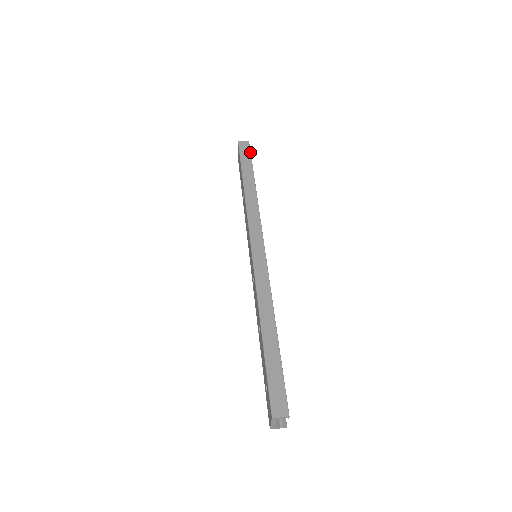
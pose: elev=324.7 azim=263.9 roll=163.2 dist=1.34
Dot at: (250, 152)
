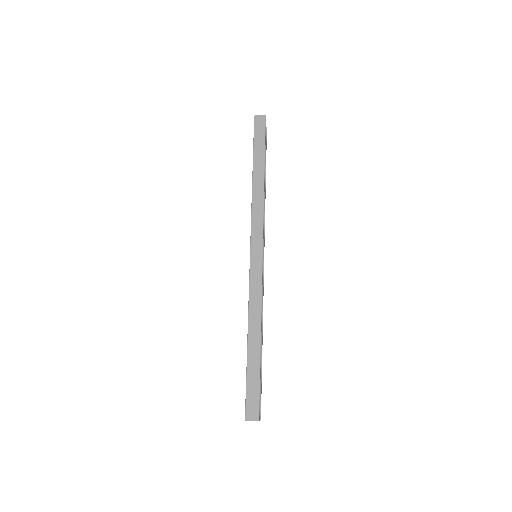
Dot at: (265, 131)
